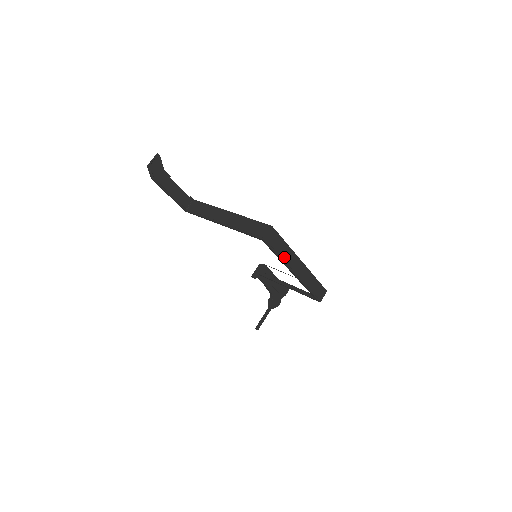
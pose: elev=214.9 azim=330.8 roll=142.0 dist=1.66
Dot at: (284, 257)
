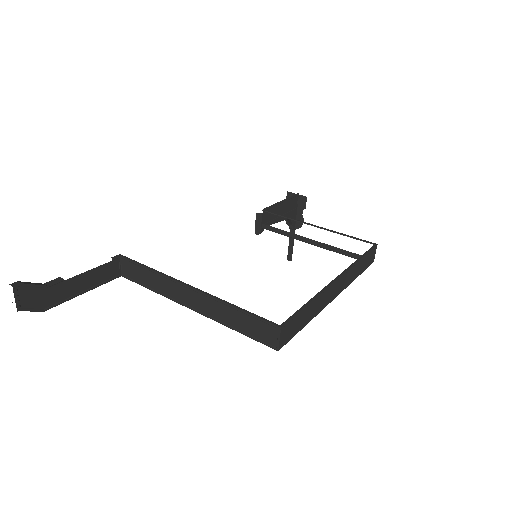
Dot at: (314, 312)
